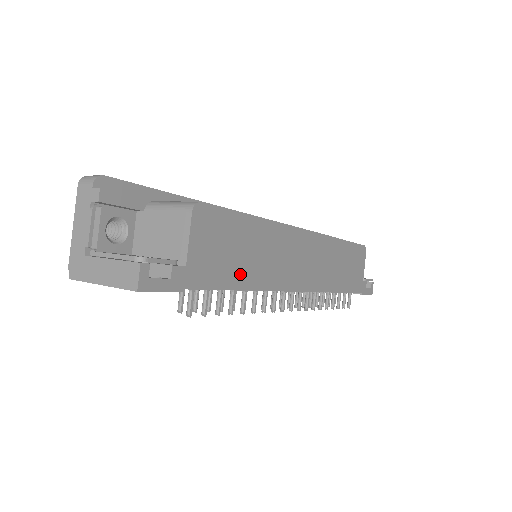
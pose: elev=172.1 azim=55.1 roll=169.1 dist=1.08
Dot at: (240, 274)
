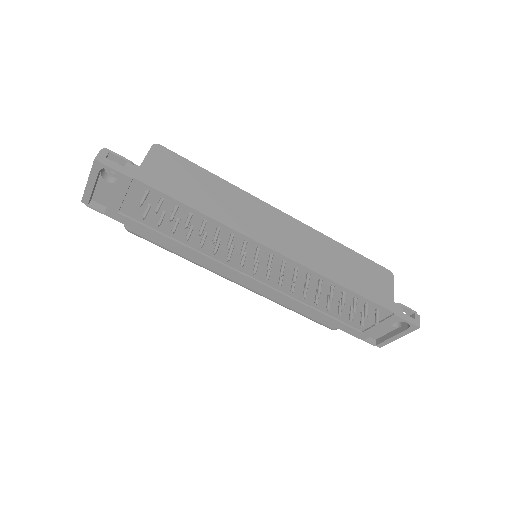
Dot at: (194, 199)
